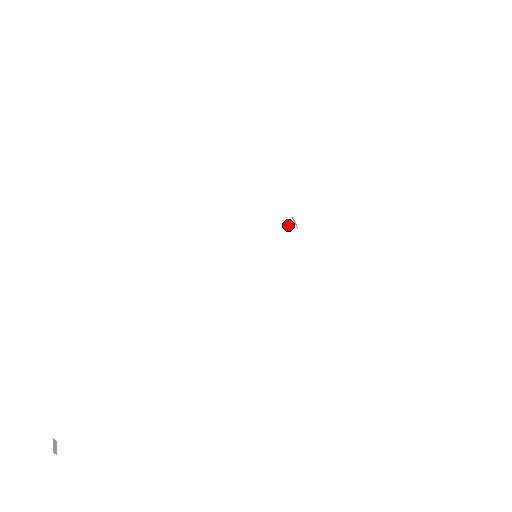
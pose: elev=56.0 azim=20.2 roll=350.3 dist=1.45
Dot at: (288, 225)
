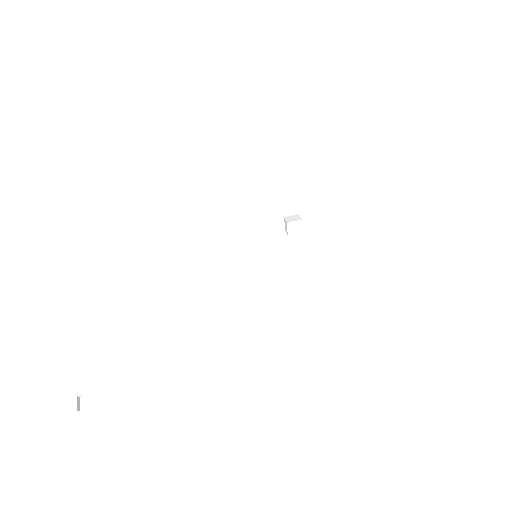
Dot at: (295, 220)
